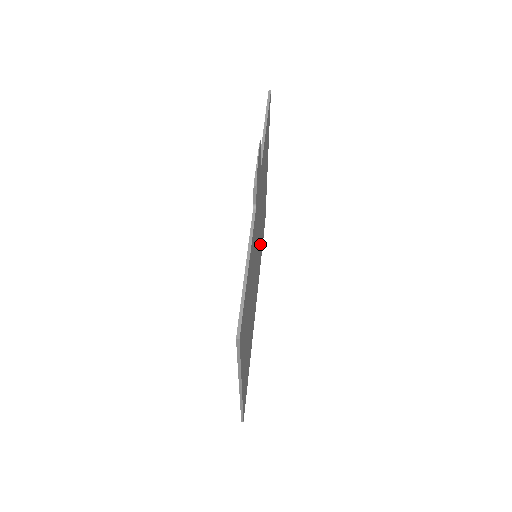
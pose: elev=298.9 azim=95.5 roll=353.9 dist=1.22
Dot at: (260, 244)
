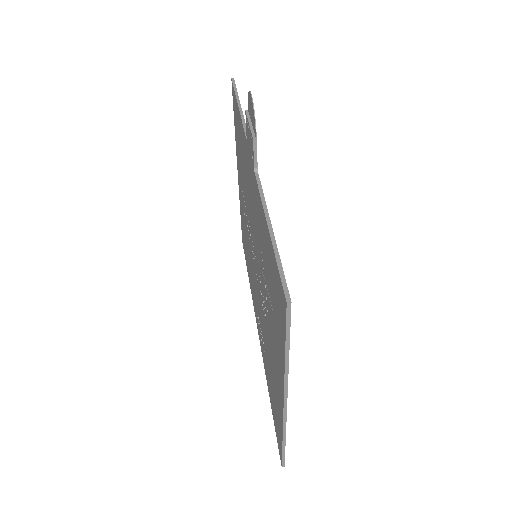
Dot at: occluded
